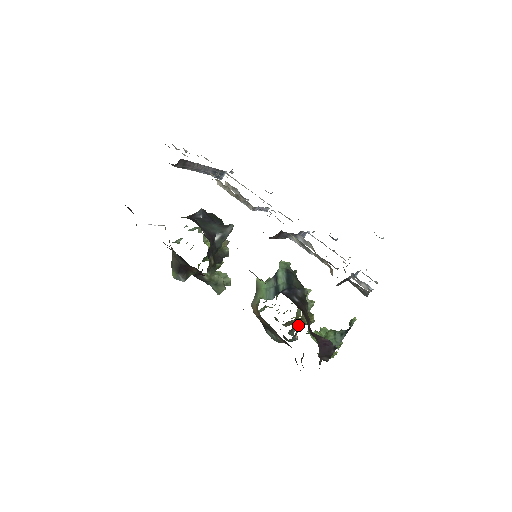
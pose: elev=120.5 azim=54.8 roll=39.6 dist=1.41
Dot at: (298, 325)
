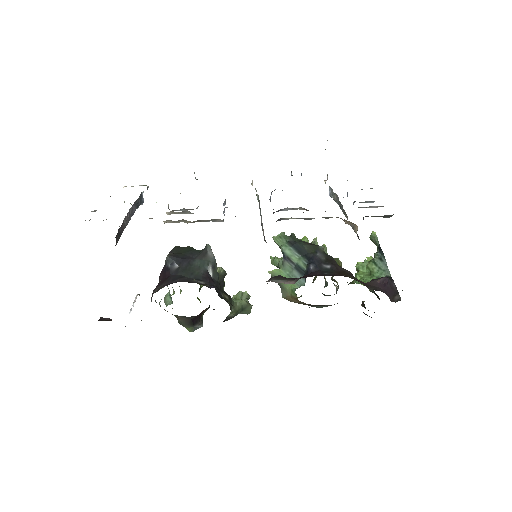
Dot at: (332, 278)
